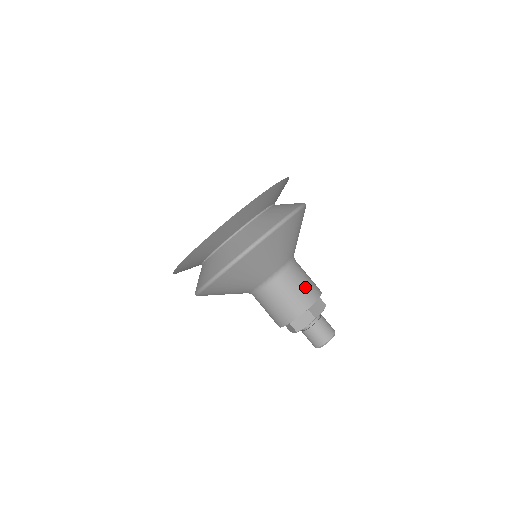
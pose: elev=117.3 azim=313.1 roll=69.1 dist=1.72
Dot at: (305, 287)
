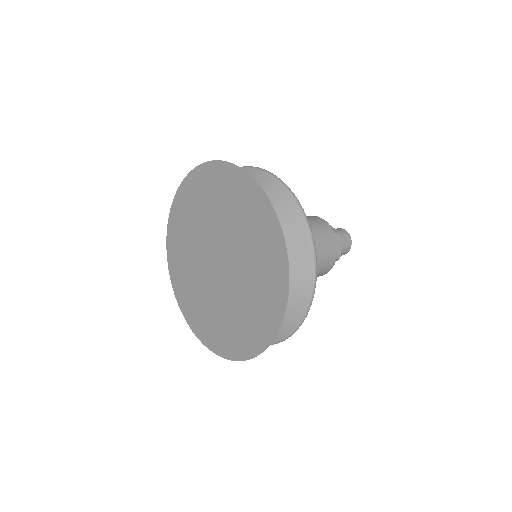
Dot at: (325, 253)
